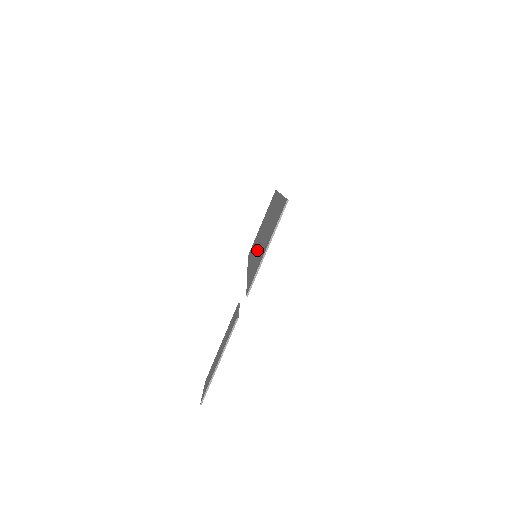
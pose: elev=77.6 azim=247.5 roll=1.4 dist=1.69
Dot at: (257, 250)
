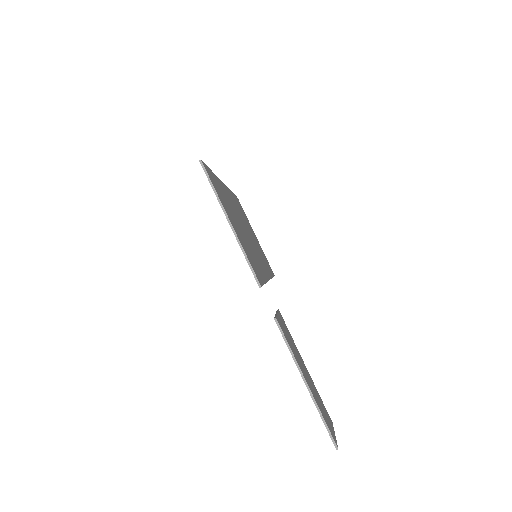
Dot at: occluded
